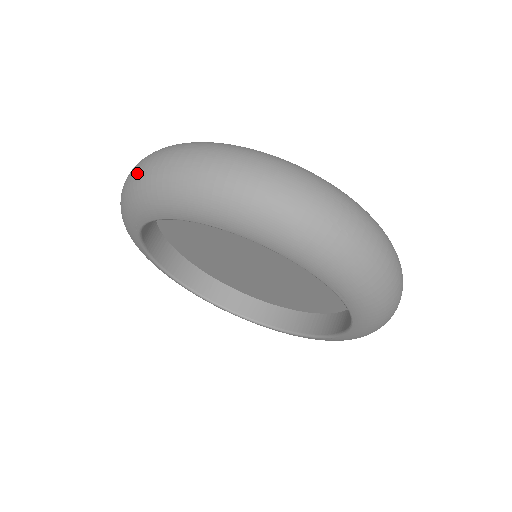
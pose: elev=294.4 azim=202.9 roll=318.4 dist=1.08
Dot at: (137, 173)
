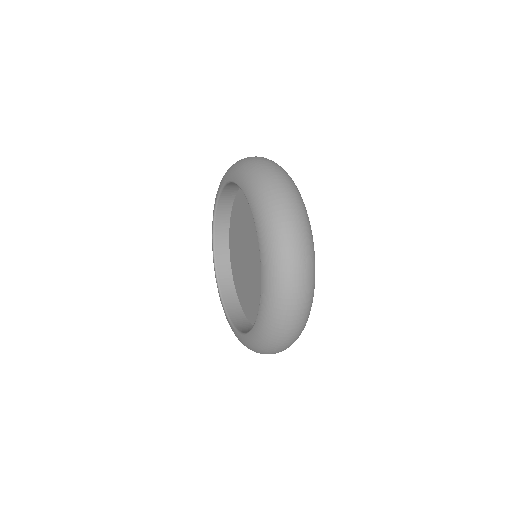
Dot at: (252, 158)
